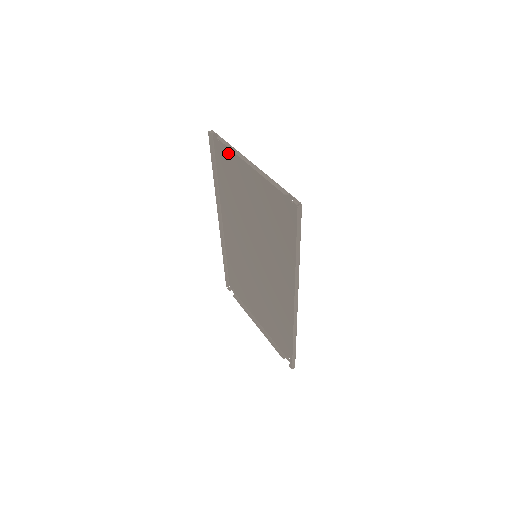
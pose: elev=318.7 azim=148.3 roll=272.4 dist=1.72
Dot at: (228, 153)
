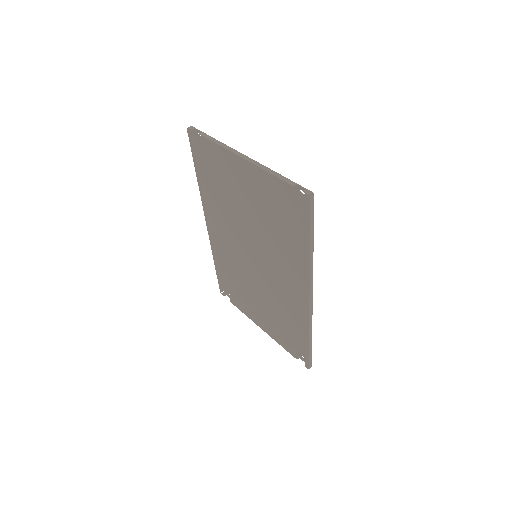
Dot at: (213, 149)
